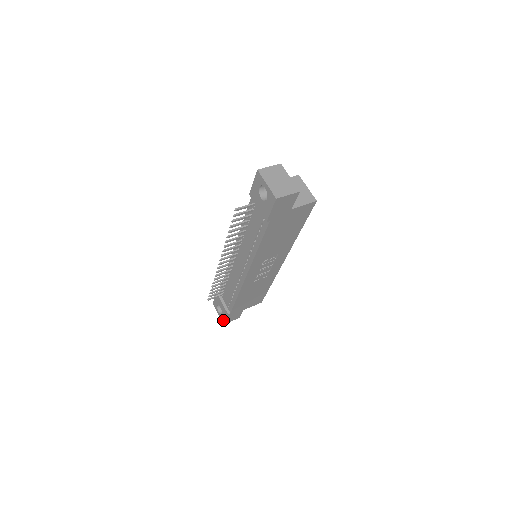
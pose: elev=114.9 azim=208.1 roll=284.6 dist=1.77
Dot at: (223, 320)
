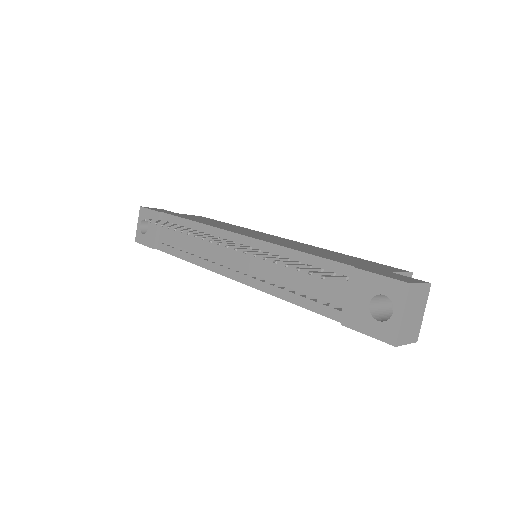
Dot at: (139, 239)
